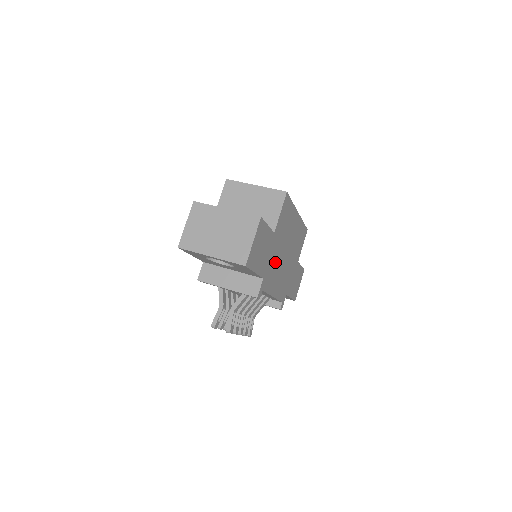
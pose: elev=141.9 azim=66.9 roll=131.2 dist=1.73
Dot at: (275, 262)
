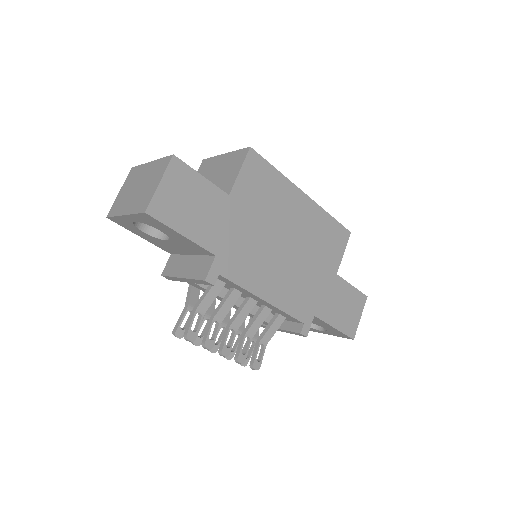
Dot at: (251, 244)
